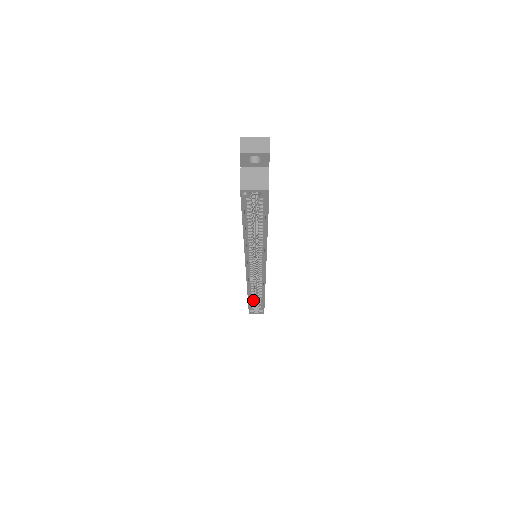
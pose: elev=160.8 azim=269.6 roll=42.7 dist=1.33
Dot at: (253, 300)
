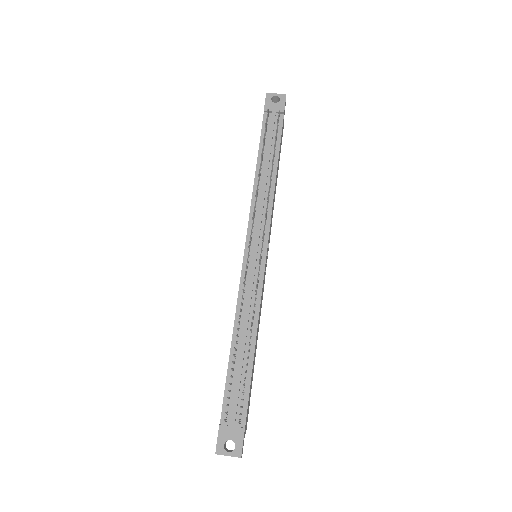
Dot at: occluded
